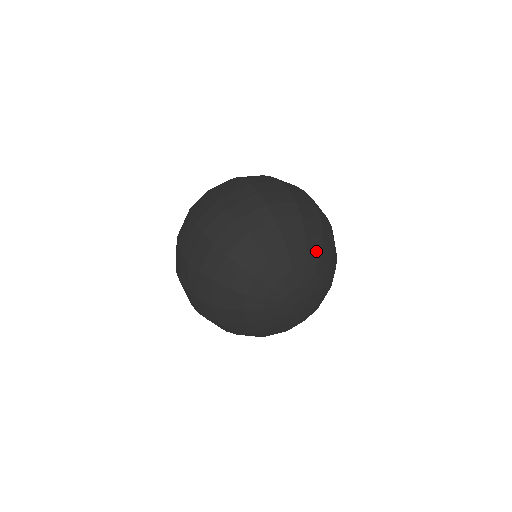
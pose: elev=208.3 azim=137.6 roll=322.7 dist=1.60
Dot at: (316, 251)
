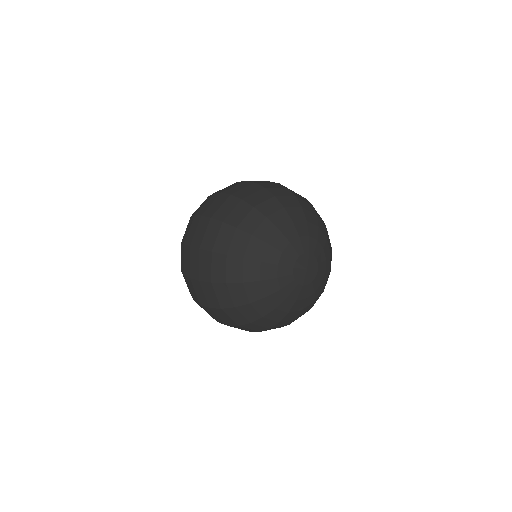
Dot at: (330, 249)
